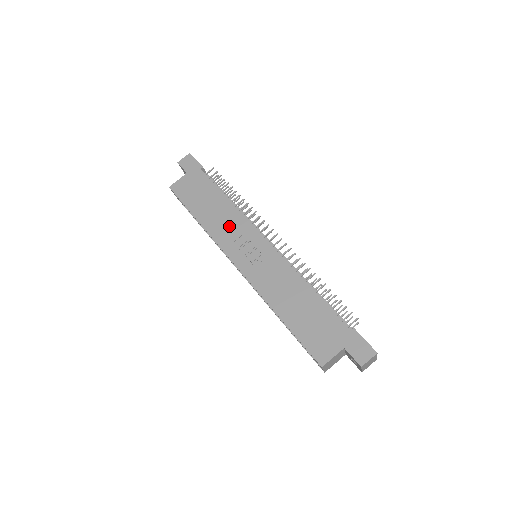
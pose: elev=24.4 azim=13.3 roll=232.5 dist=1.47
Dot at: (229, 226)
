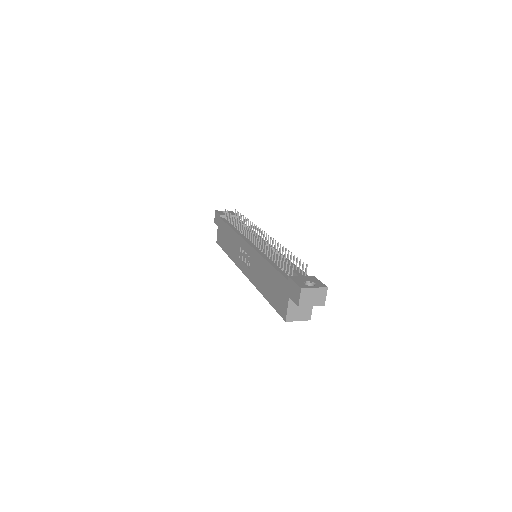
Dot at: (235, 247)
